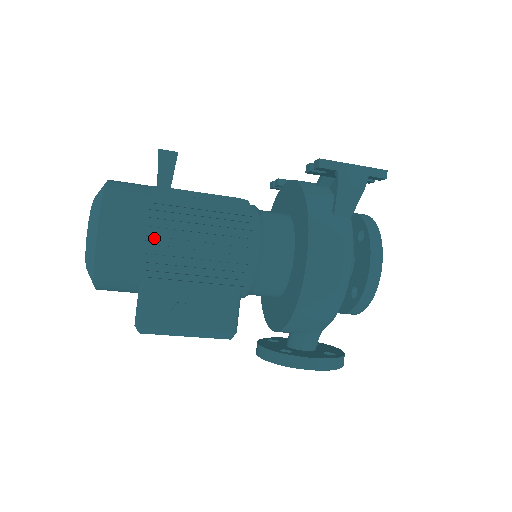
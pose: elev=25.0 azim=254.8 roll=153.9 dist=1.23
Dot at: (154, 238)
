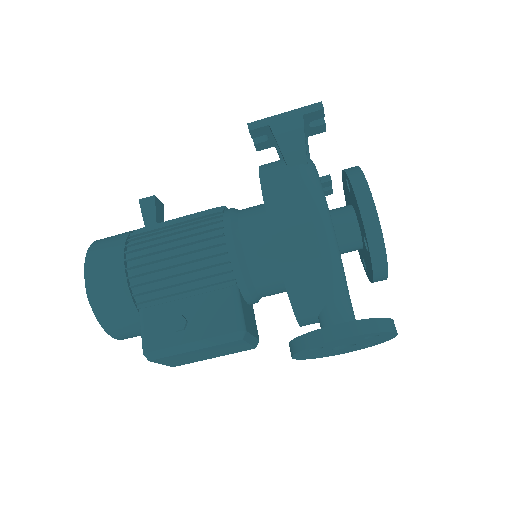
Dot at: (134, 262)
